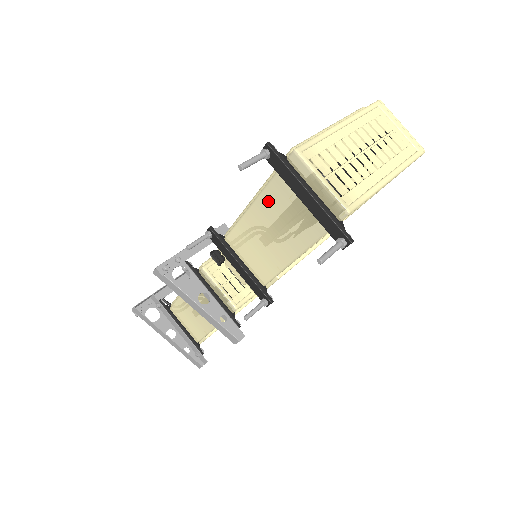
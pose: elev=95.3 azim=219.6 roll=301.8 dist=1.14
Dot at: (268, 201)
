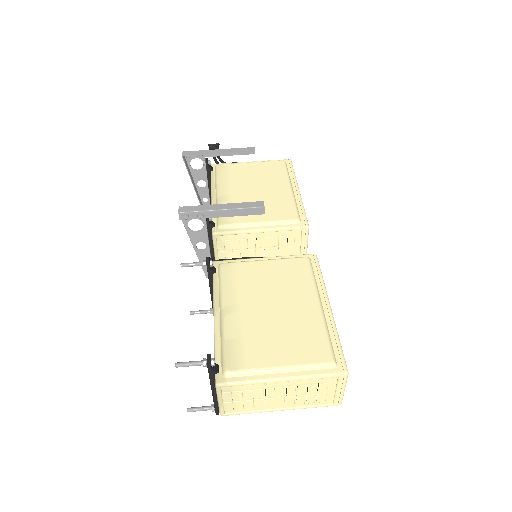
Dot at: occluded
